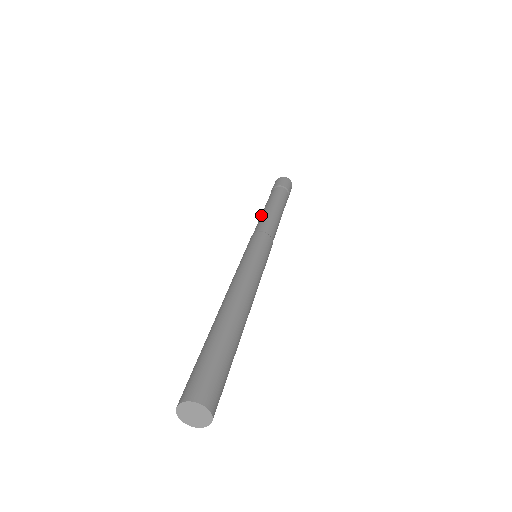
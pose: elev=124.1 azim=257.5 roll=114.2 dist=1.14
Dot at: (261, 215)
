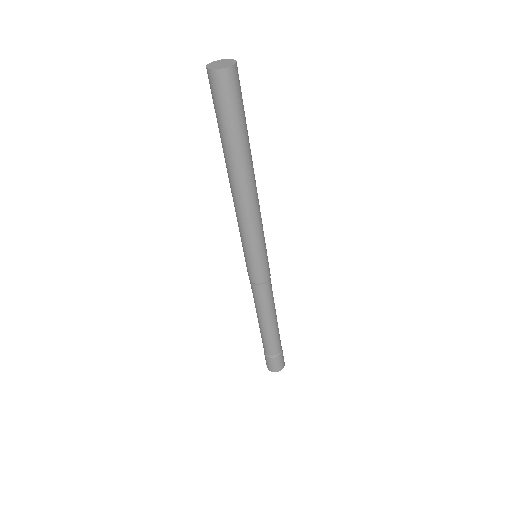
Dot at: occluded
